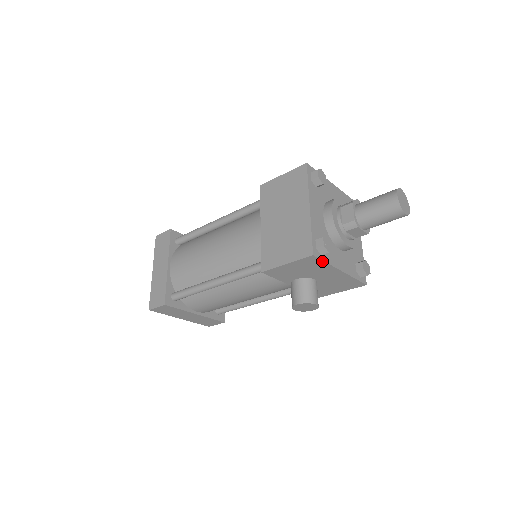
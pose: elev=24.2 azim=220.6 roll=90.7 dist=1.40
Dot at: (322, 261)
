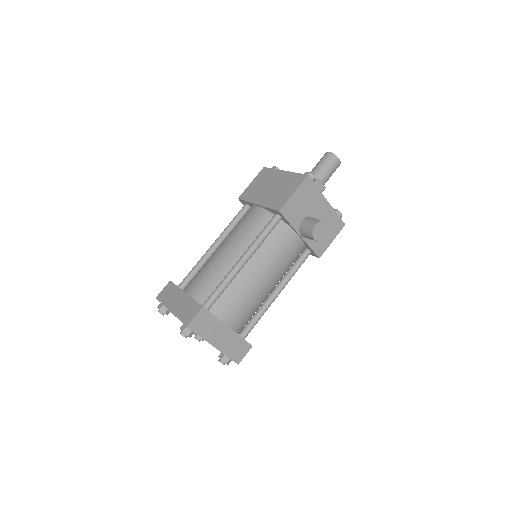
Dot at: (314, 185)
